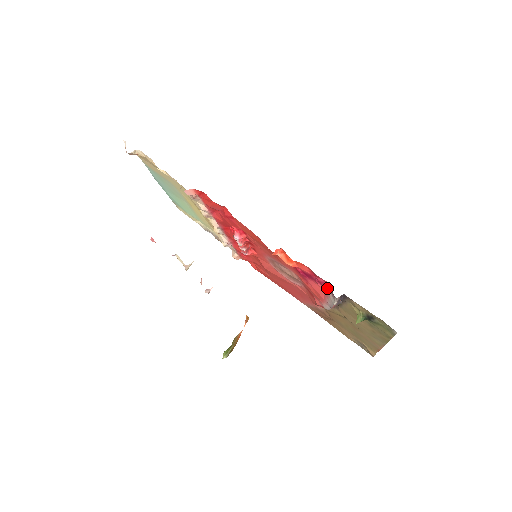
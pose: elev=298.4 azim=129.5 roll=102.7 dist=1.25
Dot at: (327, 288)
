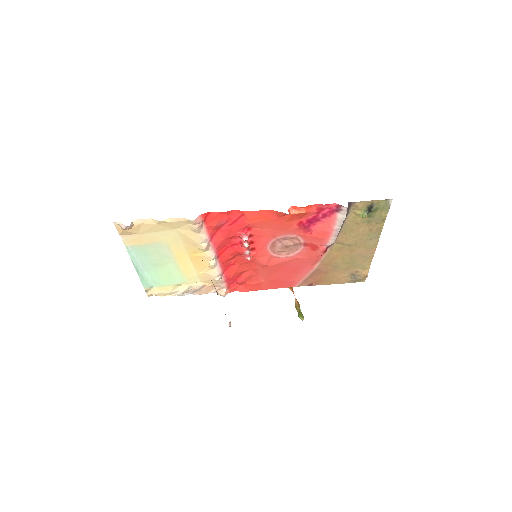
Dot at: (332, 214)
